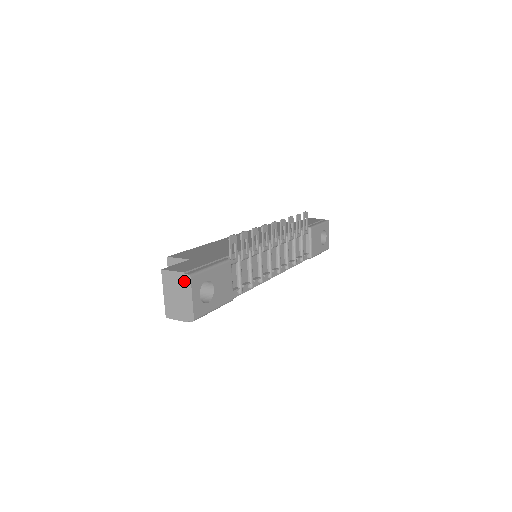
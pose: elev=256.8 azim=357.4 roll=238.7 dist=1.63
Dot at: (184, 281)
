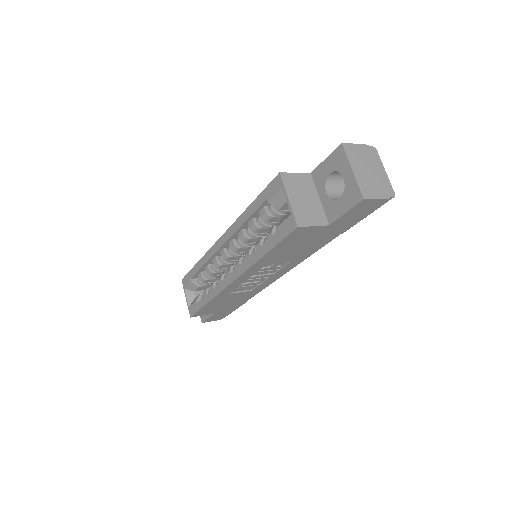
Dot at: (371, 153)
